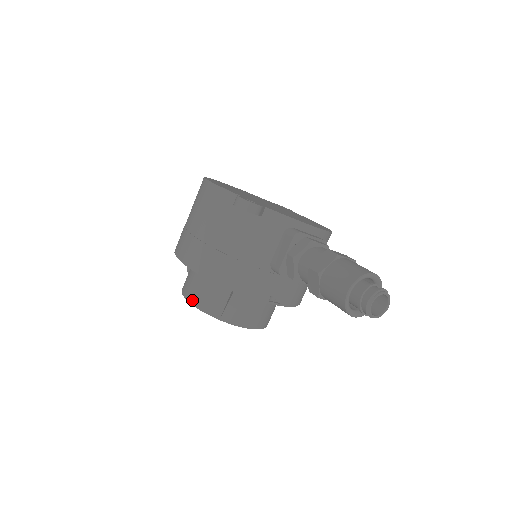
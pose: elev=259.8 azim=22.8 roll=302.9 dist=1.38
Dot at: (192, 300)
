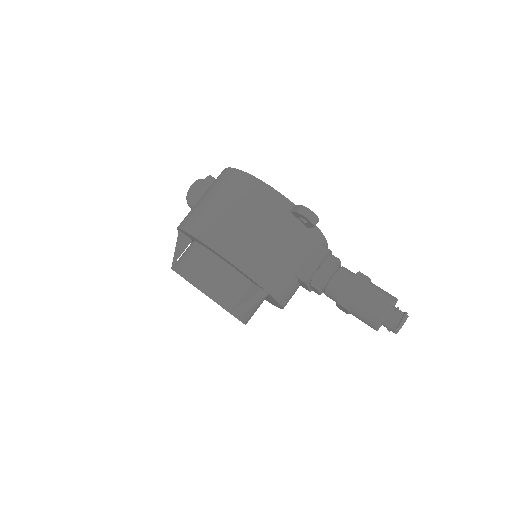
Dot at: (204, 288)
